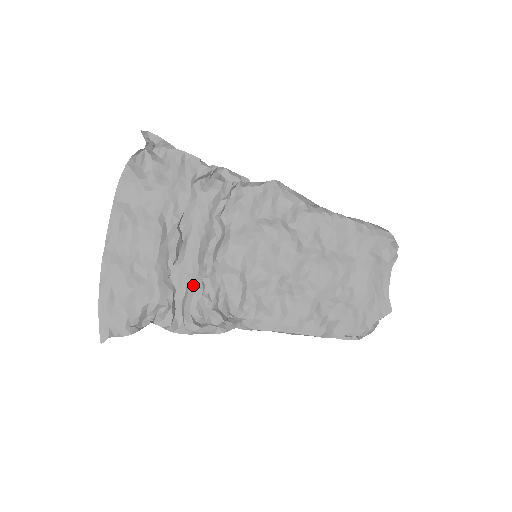
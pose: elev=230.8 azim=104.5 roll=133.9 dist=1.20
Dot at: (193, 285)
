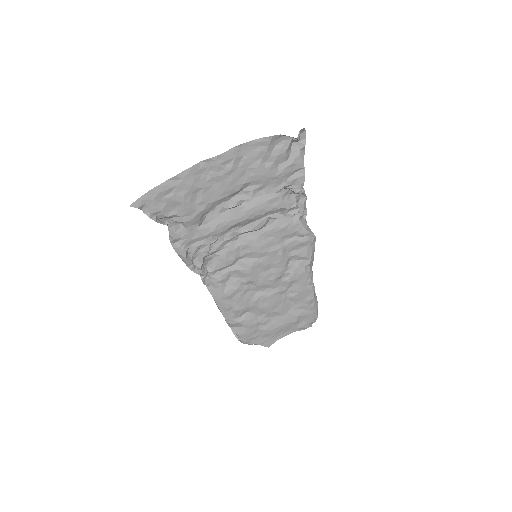
Dot at: (212, 235)
